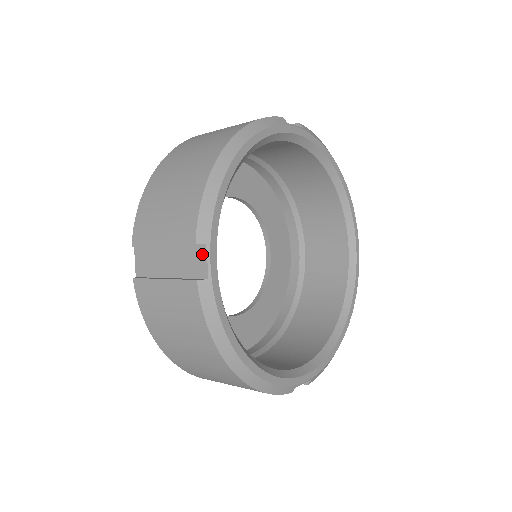
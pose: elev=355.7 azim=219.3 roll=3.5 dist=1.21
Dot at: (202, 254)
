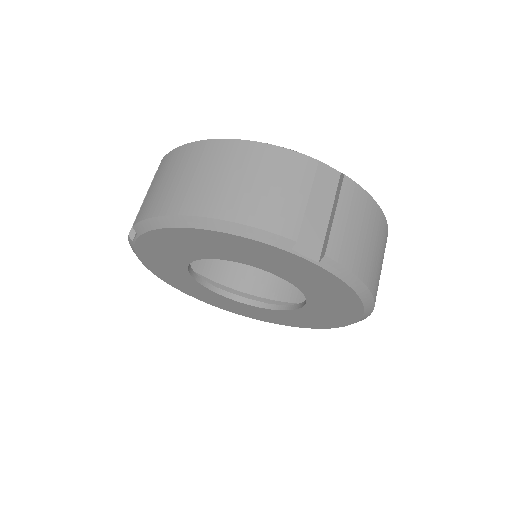
Dot at: occluded
